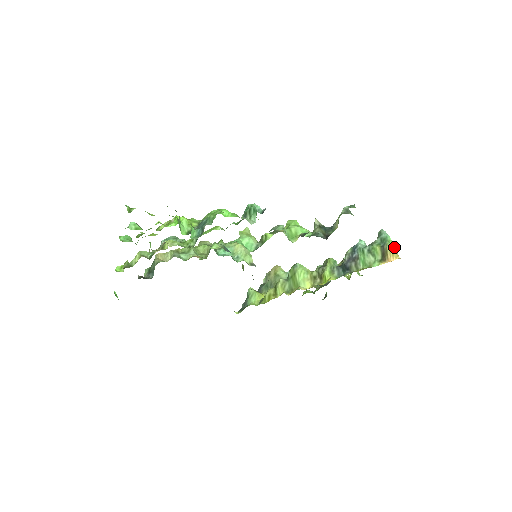
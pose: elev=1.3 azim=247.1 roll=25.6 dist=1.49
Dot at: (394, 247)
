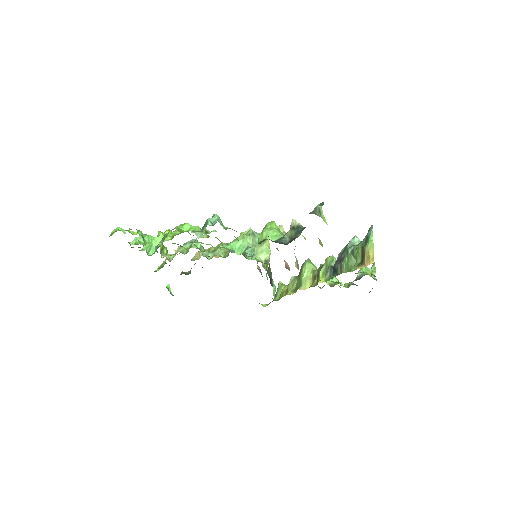
Dot at: (372, 249)
